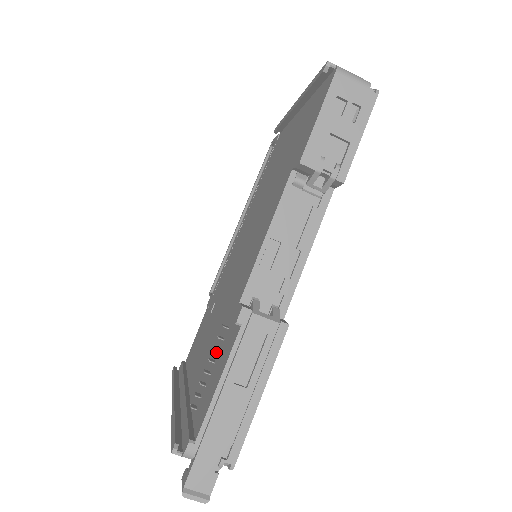
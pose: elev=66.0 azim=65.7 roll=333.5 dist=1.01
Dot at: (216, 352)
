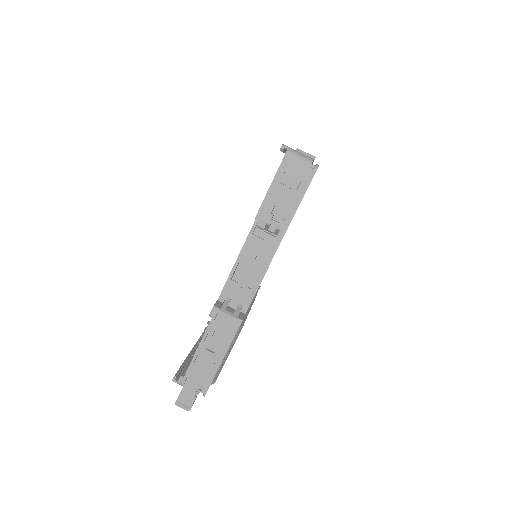
Dot at: occluded
